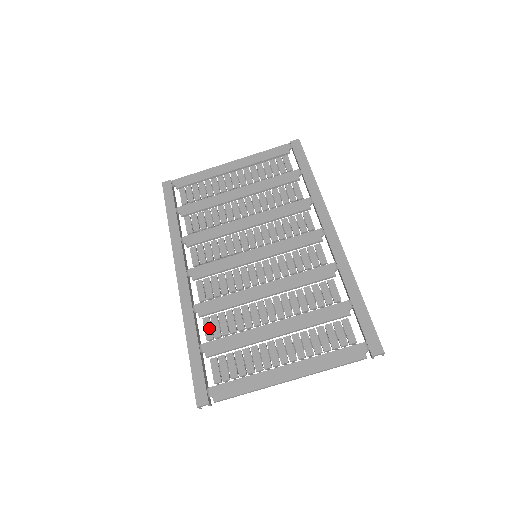
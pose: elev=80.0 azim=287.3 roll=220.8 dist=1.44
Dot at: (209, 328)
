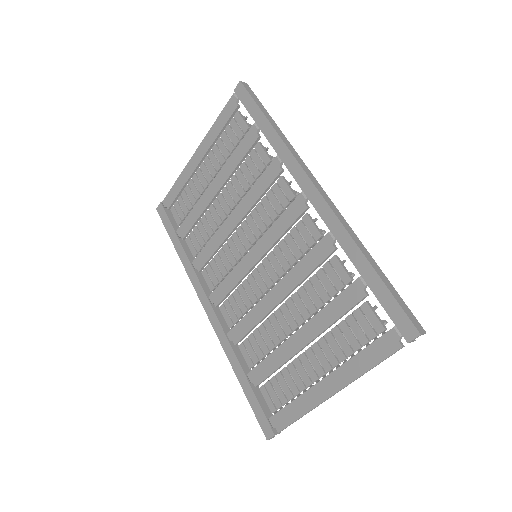
Dot at: (246, 355)
